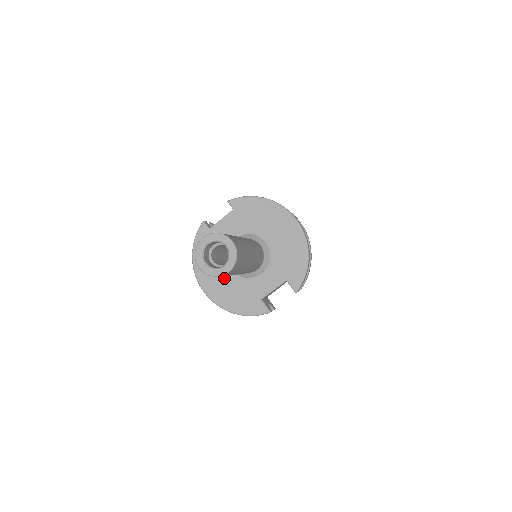
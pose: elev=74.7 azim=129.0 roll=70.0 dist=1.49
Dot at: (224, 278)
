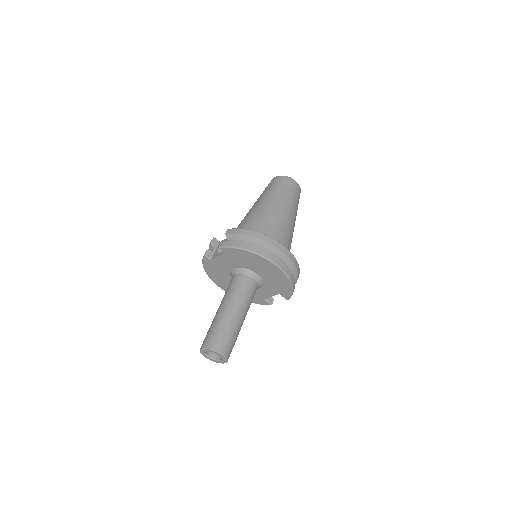
Dot at: occluded
